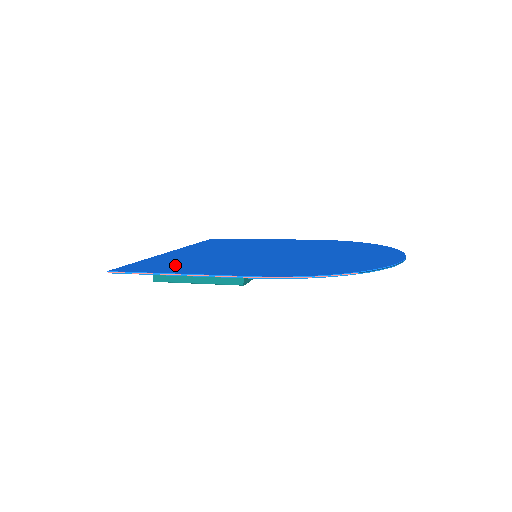
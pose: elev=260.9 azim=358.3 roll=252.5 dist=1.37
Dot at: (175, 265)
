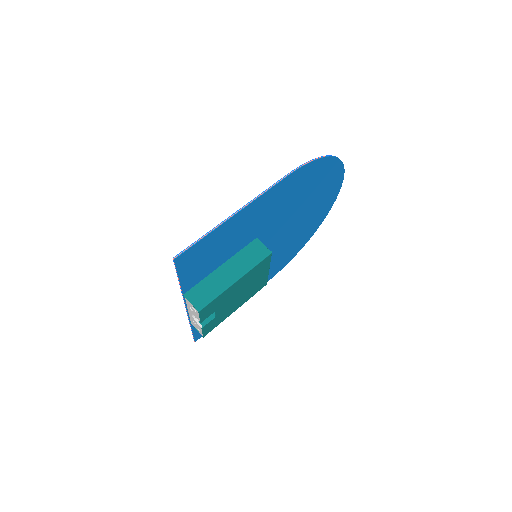
Dot at: (217, 245)
